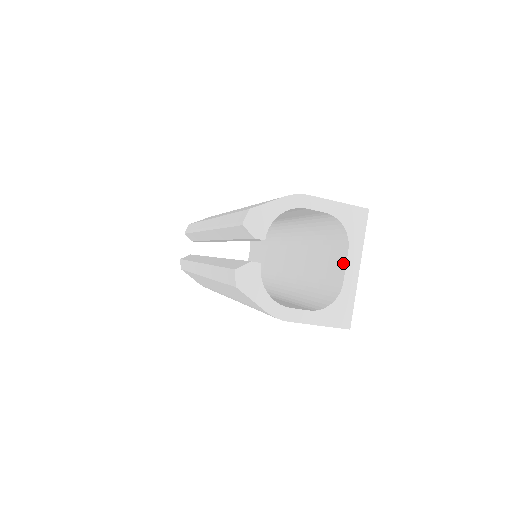
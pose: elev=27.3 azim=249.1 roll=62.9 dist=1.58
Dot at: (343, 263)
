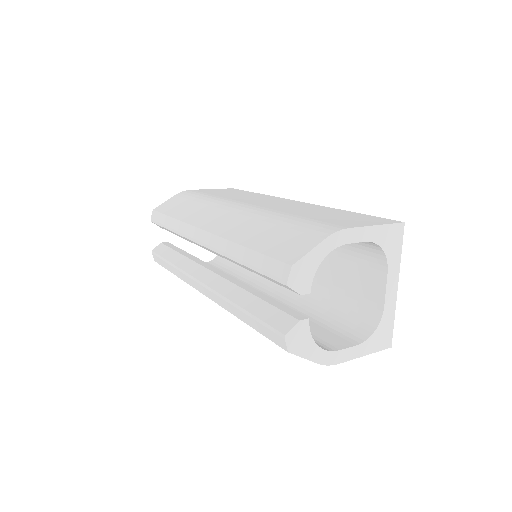
Dot at: (381, 285)
